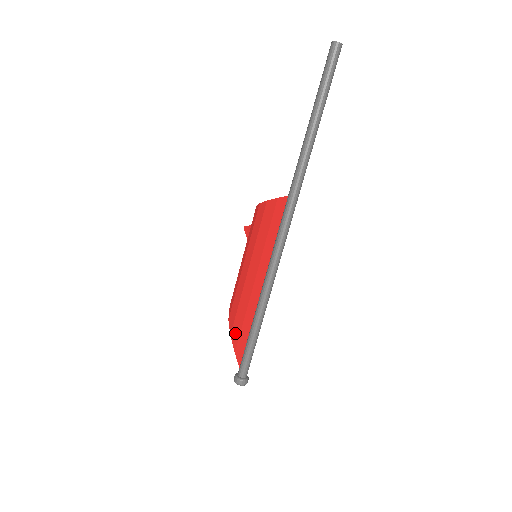
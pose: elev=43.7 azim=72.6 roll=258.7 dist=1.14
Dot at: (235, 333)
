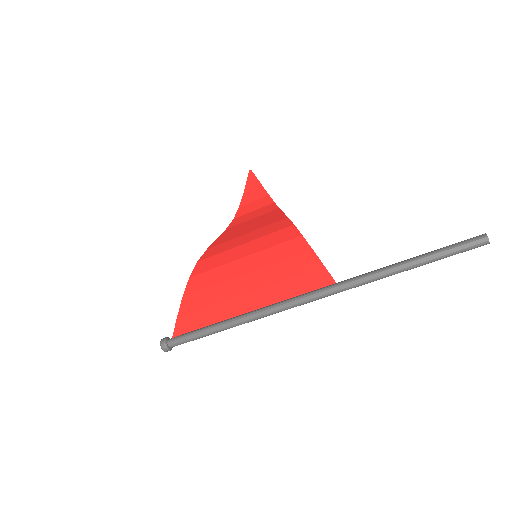
Dot at: (190, 303)
